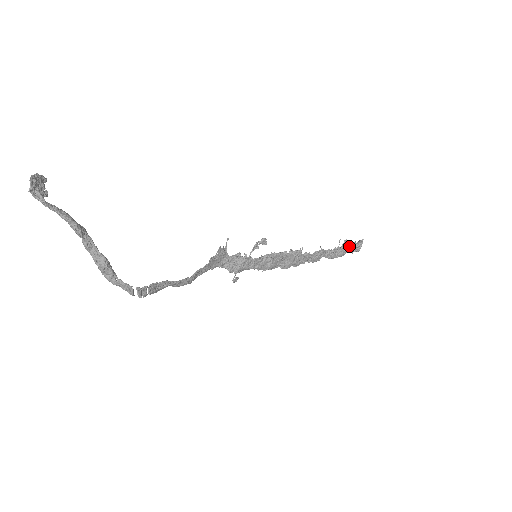
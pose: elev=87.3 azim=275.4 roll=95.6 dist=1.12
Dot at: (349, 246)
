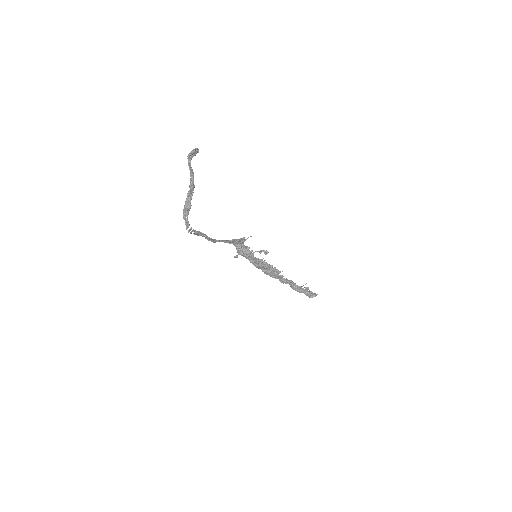
Dot at: (307, 291)
